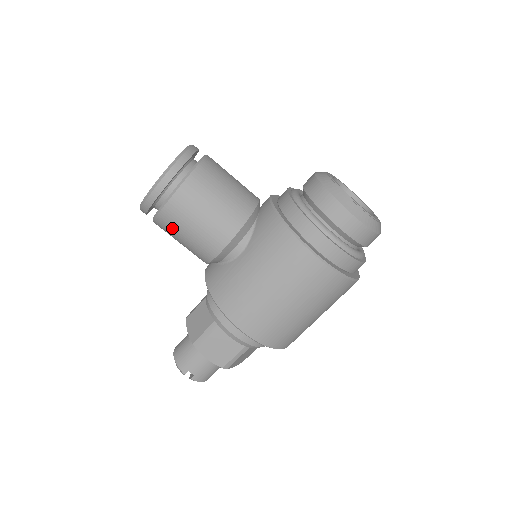
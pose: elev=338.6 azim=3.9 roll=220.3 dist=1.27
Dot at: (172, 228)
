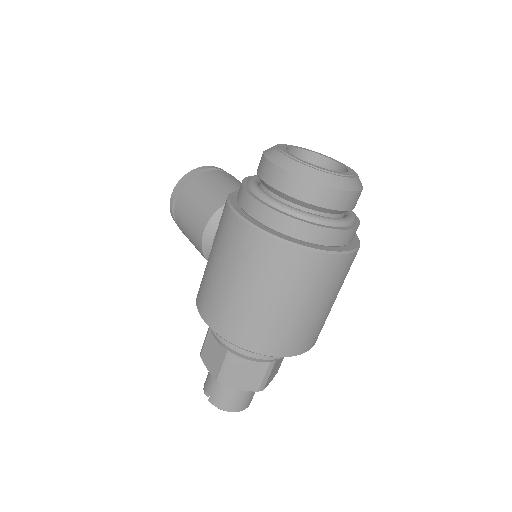
Dot at: (183, 231)
